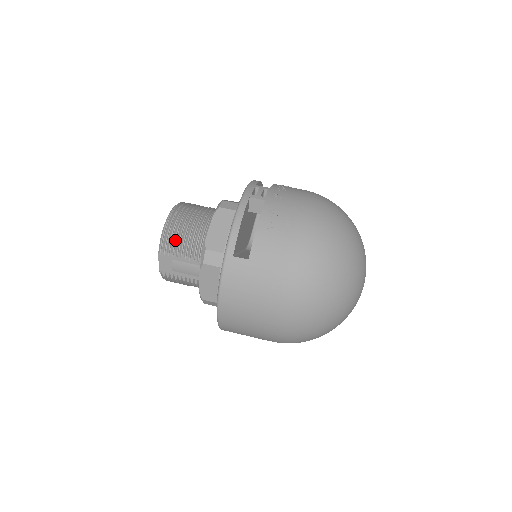
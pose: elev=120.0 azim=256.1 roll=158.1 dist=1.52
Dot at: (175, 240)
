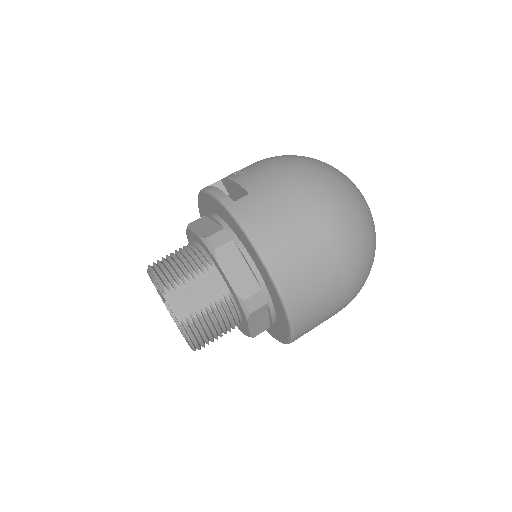
Dot at: (171, 272)
